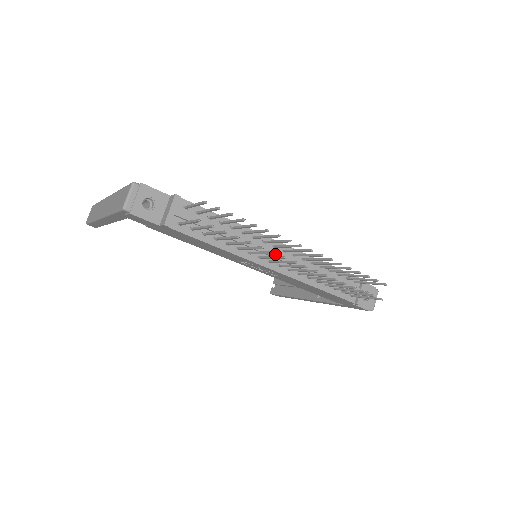
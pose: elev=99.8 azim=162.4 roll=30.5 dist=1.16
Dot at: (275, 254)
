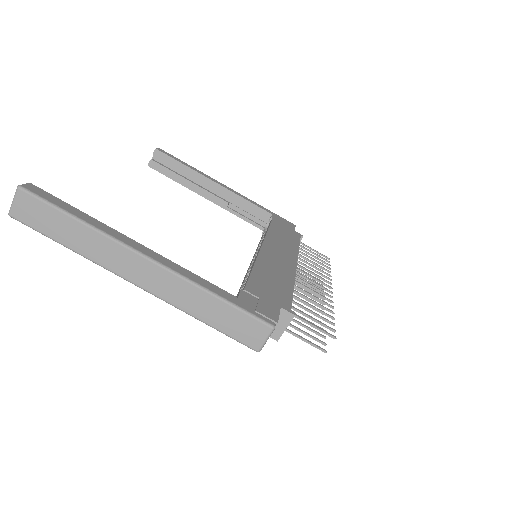
Dot at: occluded
